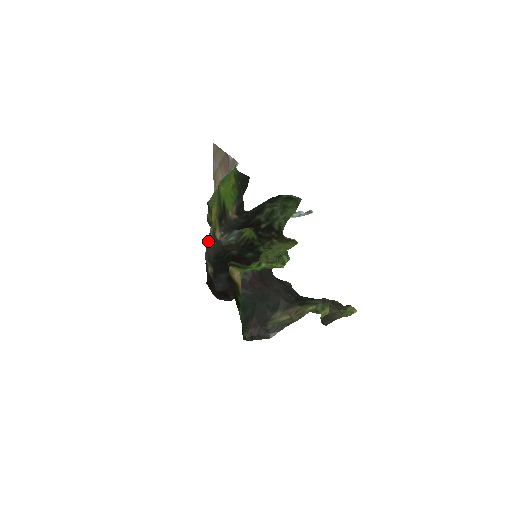
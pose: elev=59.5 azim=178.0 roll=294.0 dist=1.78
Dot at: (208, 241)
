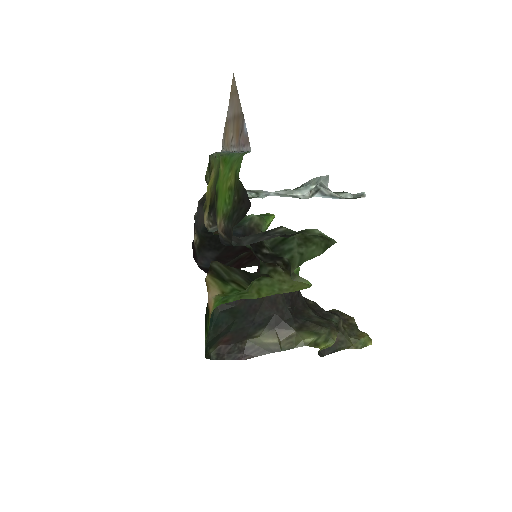
Dot at: (200, 204)
